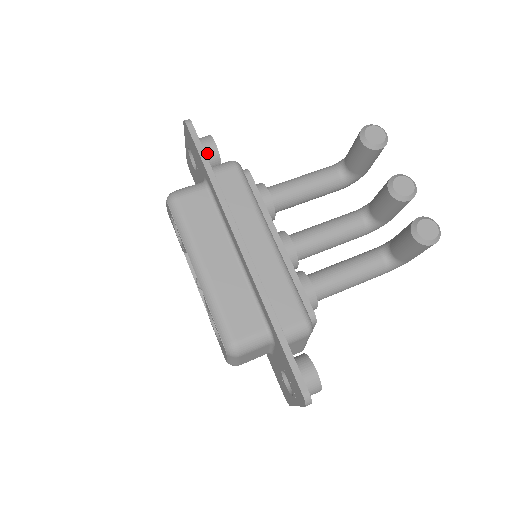
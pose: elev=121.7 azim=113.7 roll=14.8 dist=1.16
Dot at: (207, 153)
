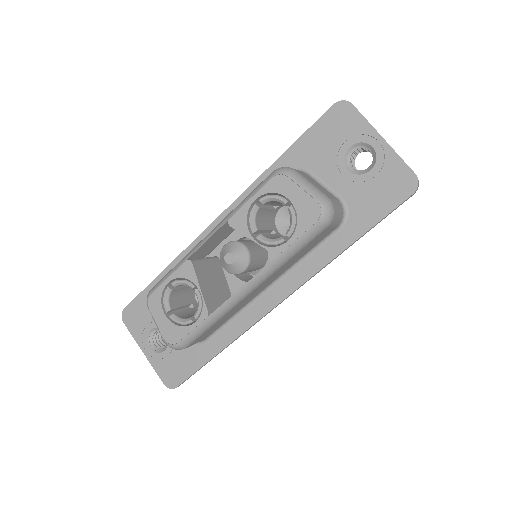
Dot at: occluded
